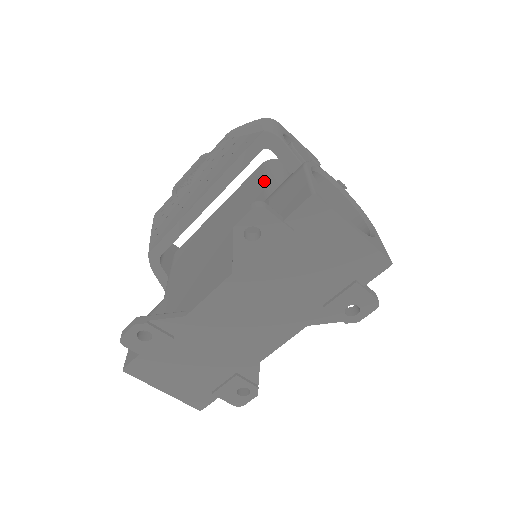
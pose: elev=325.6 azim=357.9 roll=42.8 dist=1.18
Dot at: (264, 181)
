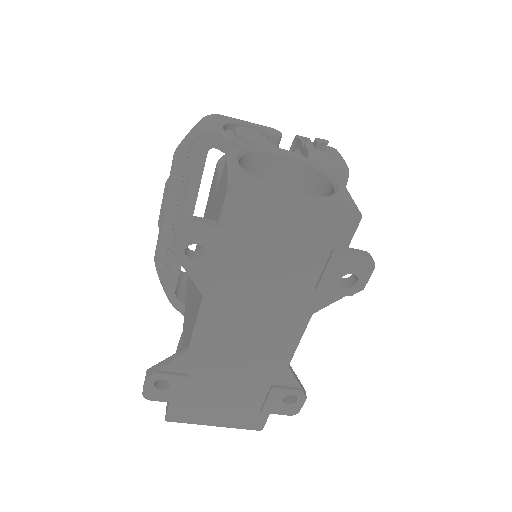
Dot at: (216, 184)
